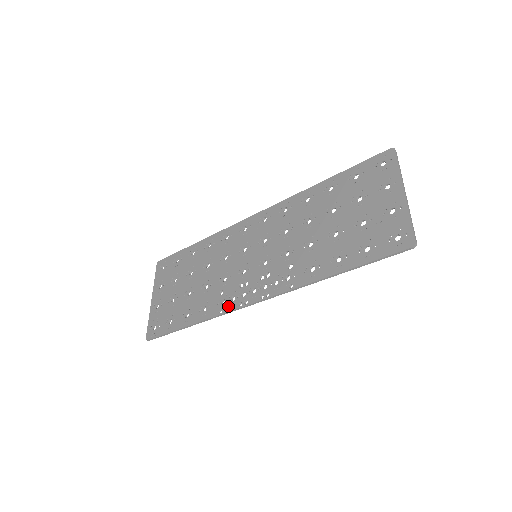
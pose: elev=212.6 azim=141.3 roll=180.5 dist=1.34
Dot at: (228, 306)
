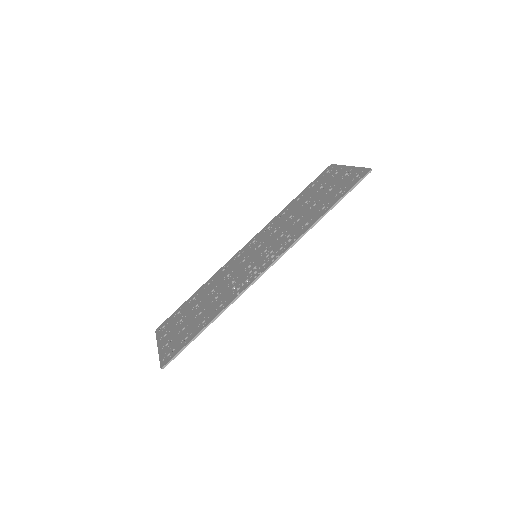
Dot at: (244, 286)
